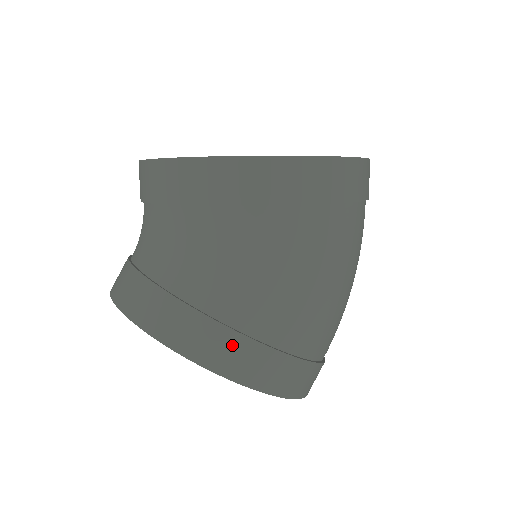
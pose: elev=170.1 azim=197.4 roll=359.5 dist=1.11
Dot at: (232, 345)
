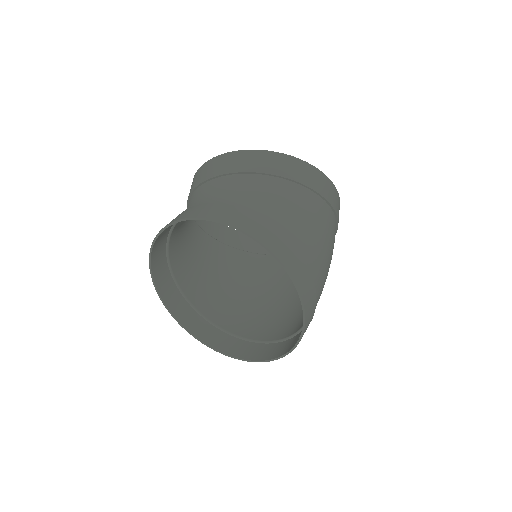
Dot at: (294, 254)
